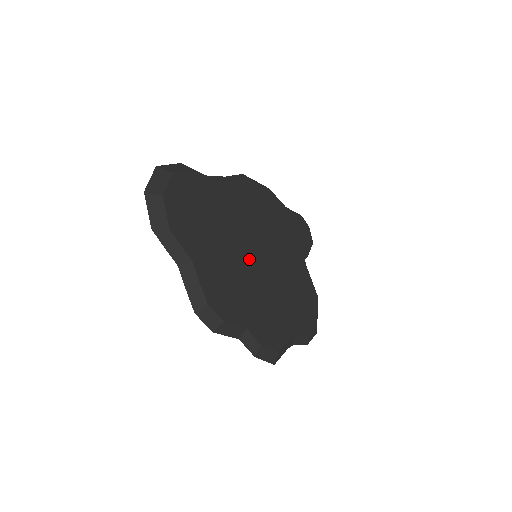
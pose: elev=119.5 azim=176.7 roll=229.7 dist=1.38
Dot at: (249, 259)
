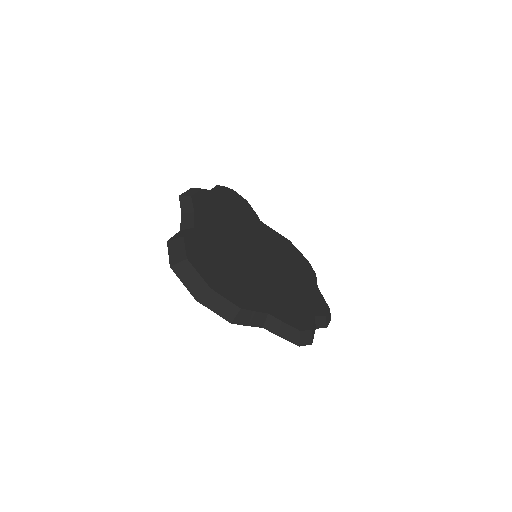
Dot at: (263, 265)
